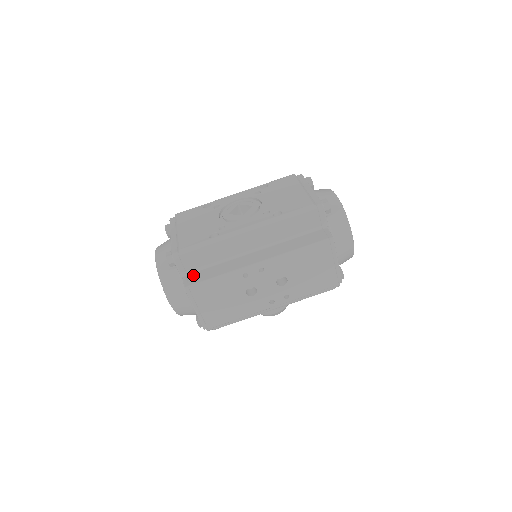
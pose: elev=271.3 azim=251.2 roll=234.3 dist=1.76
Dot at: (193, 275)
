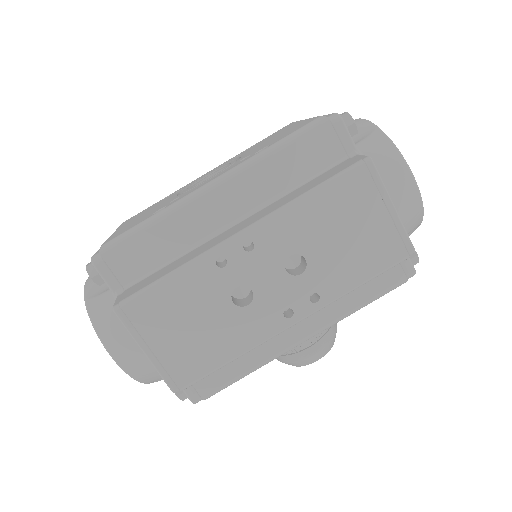
Dot at: (132, 287)
